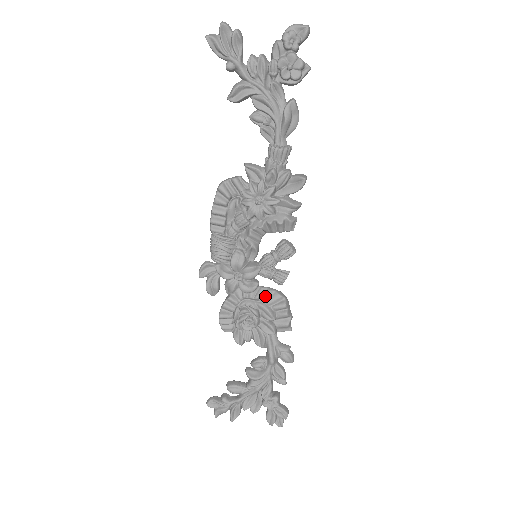
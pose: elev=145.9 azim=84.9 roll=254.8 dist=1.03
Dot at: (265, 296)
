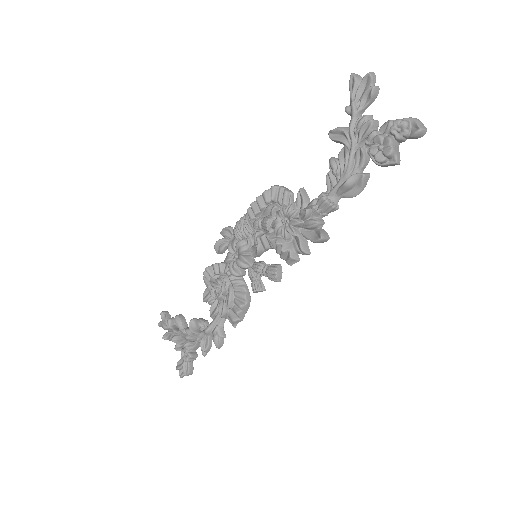
Dot at: (238, 287)
